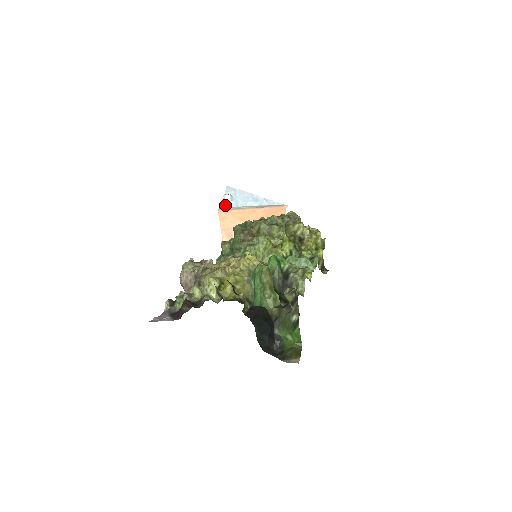
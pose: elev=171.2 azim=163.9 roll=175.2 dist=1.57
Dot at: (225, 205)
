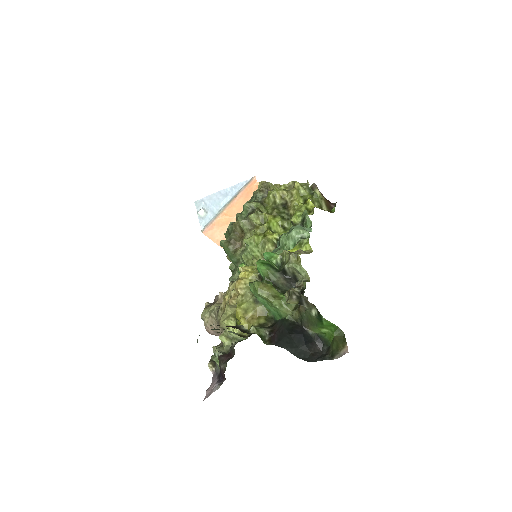
Dot at: (204, 222)
